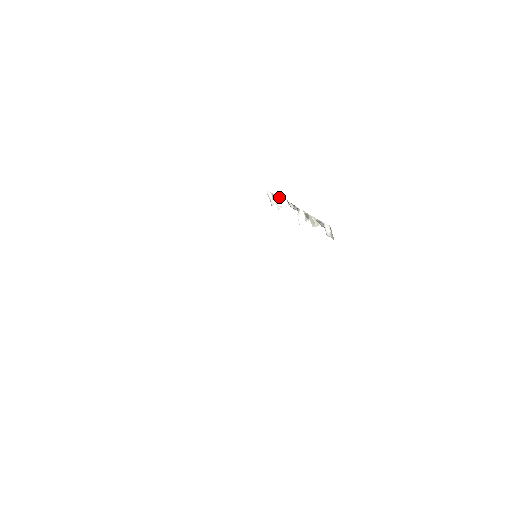
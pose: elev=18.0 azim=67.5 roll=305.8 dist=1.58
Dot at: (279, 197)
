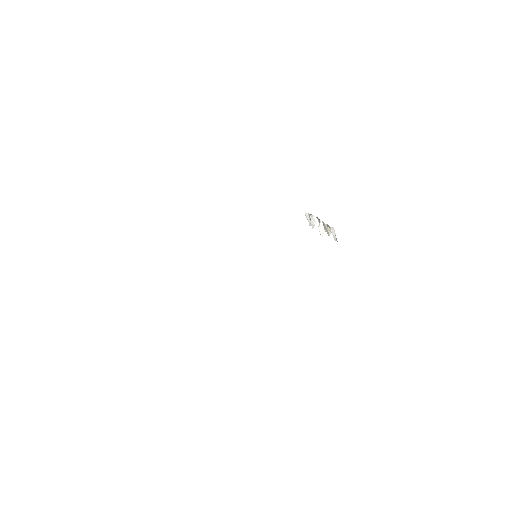
Dot at: (311, 215)
